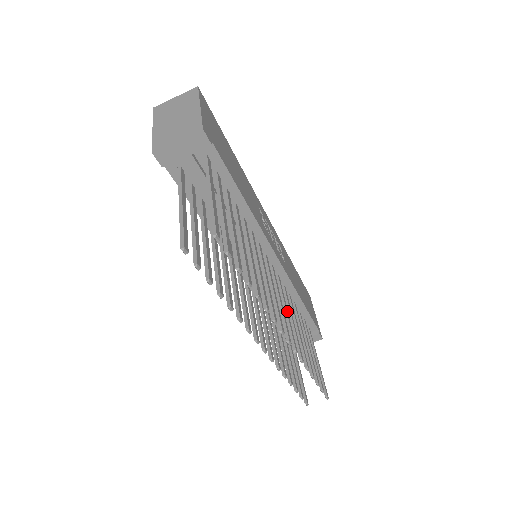
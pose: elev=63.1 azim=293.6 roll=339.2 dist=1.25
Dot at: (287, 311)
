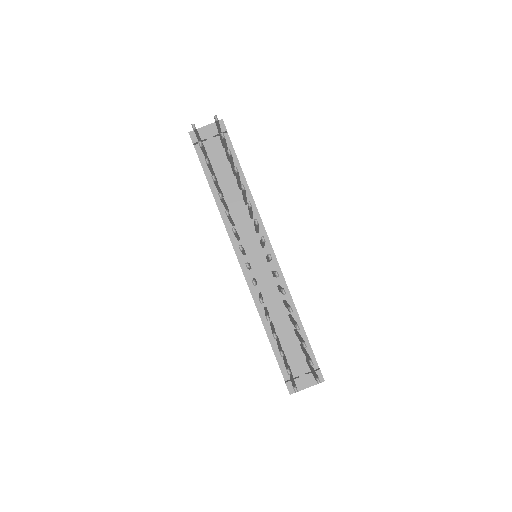
Dot at: occluded
